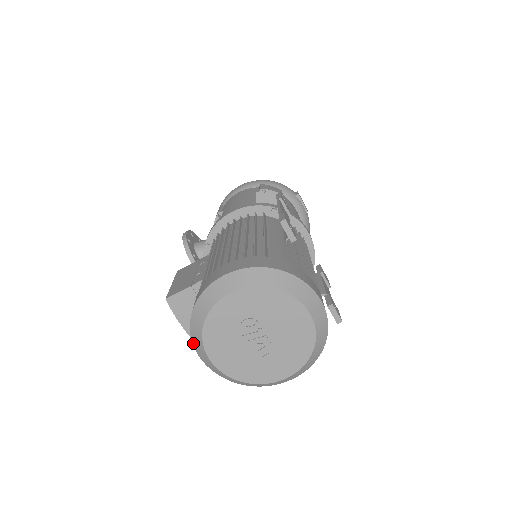
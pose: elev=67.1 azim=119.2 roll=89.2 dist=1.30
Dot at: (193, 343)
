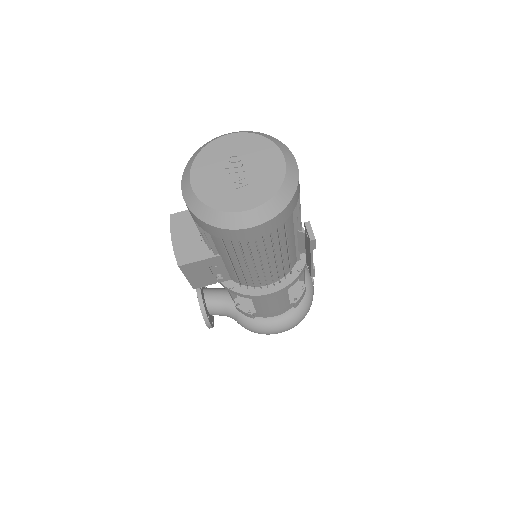
Dot at: (182, 178)
